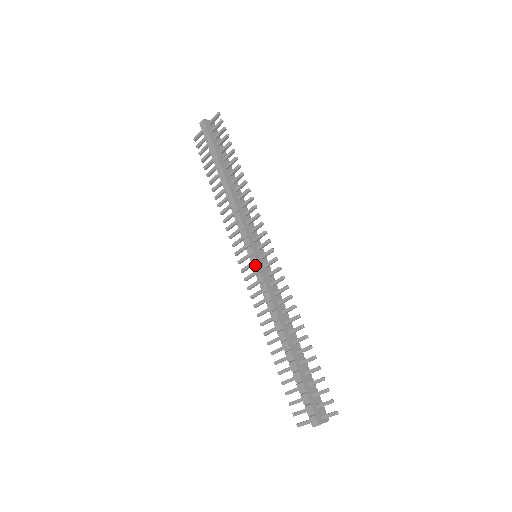
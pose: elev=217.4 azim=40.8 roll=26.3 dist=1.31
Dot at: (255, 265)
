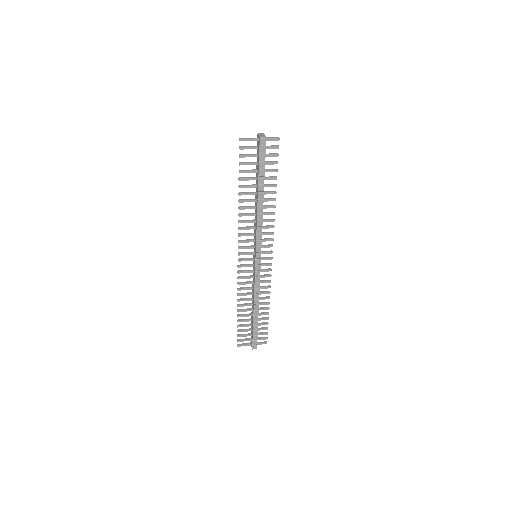
Dot at: (258, 266)
